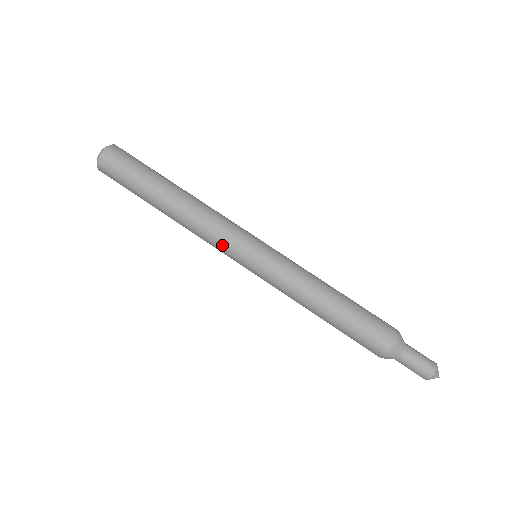
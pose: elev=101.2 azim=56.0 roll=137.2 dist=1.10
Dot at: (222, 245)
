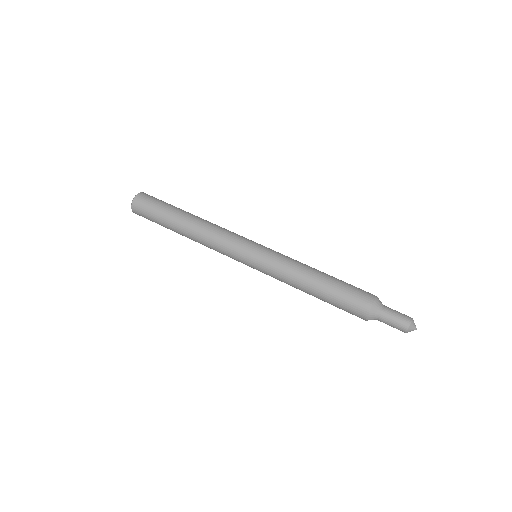
Dot at: (228, 250)
